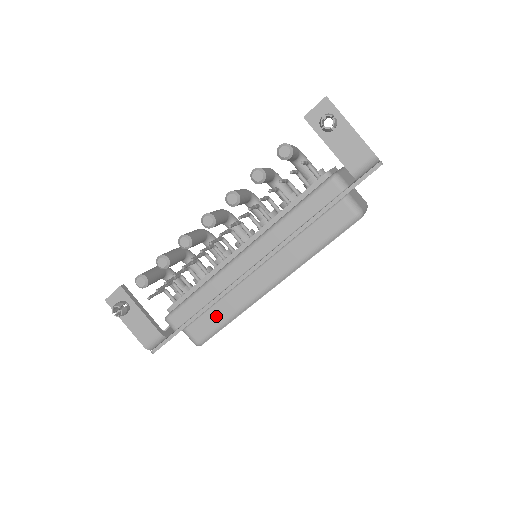
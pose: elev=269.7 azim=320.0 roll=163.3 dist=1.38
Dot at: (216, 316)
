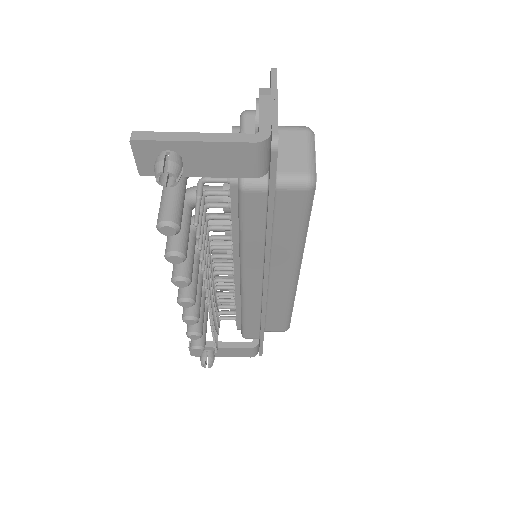
Dot at: (277, 315)
